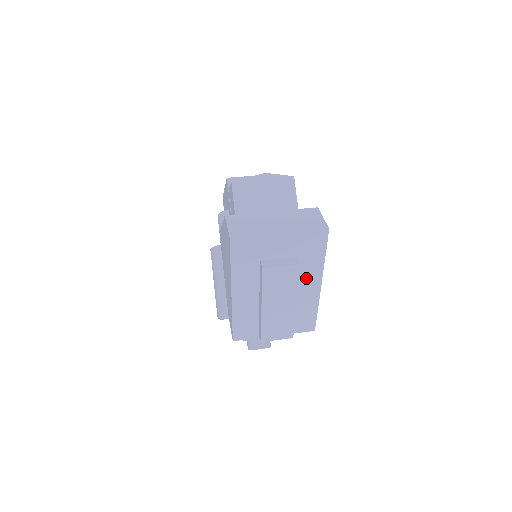
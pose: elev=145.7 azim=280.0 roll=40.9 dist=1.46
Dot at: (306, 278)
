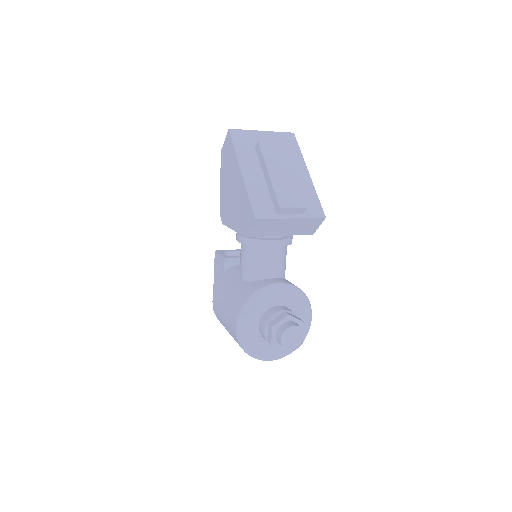
Dot at: (295, 166)
